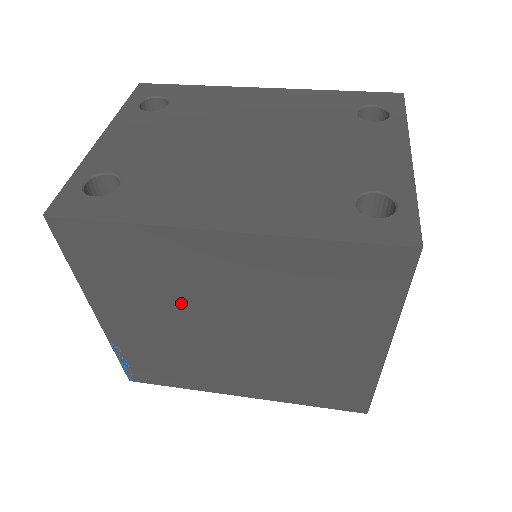
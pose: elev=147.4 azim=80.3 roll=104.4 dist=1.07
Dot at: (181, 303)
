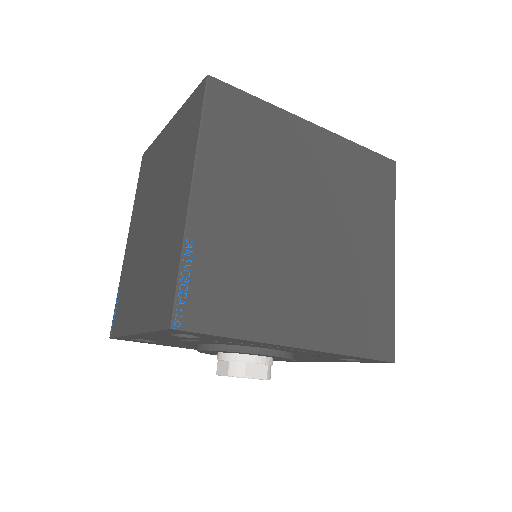
Dot at: (276, 184)
